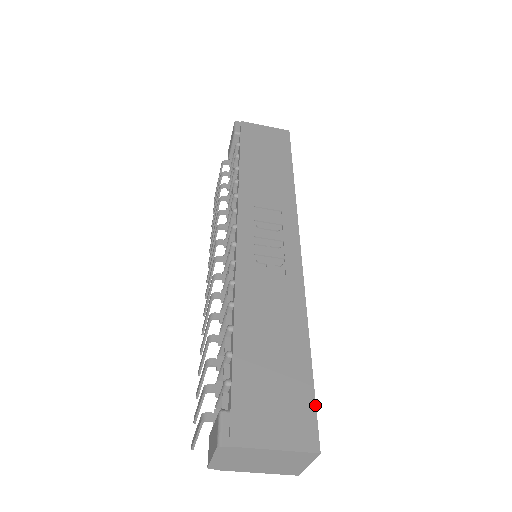
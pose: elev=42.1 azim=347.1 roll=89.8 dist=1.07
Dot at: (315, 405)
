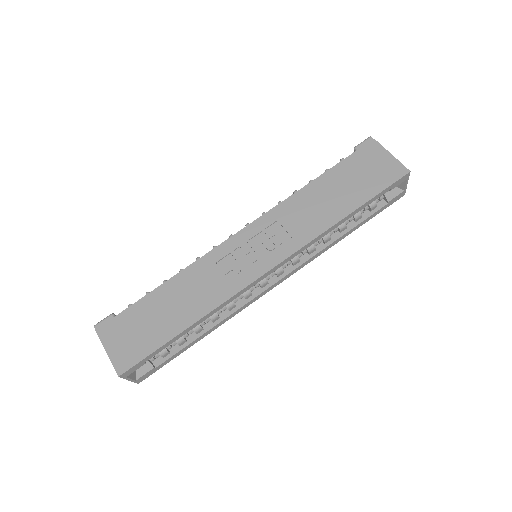
Dot at: (145, 357)
